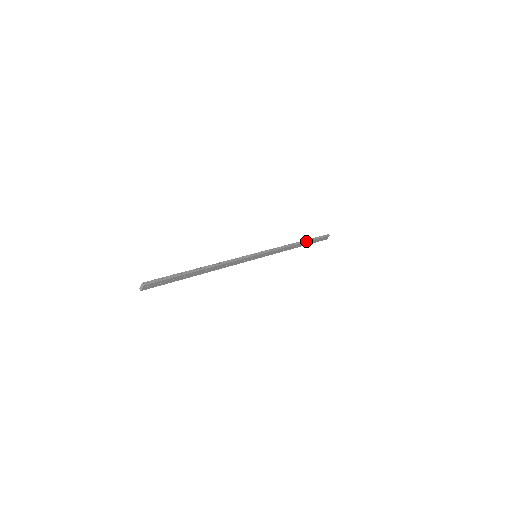
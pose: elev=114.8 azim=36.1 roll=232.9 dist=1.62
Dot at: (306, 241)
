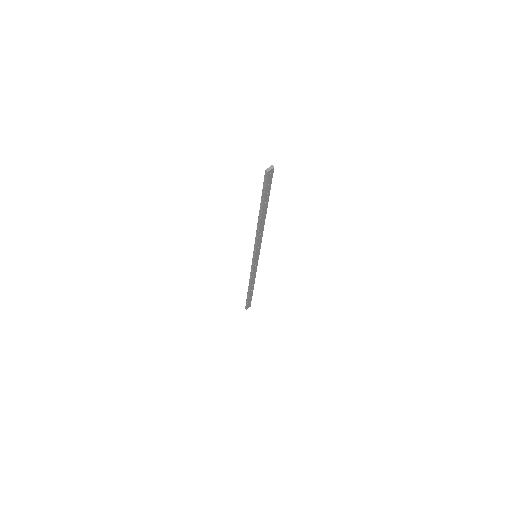
Dot at: (253, 289)
